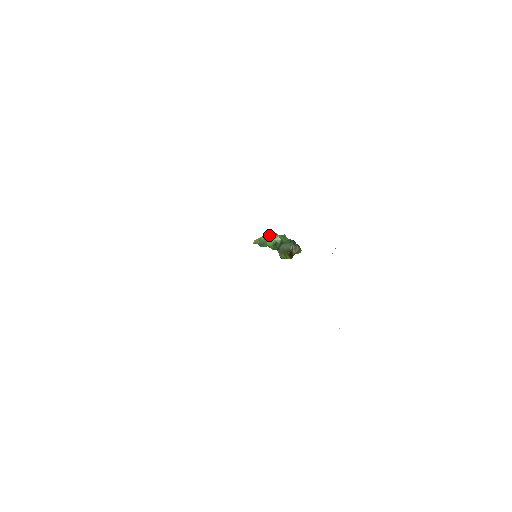
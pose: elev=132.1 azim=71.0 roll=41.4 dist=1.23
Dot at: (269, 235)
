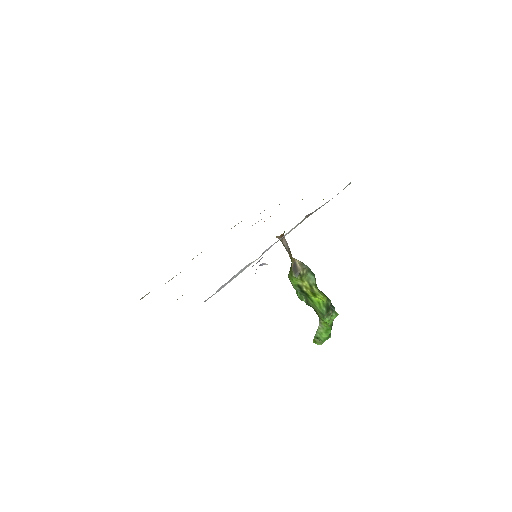
Dot at: occluded
